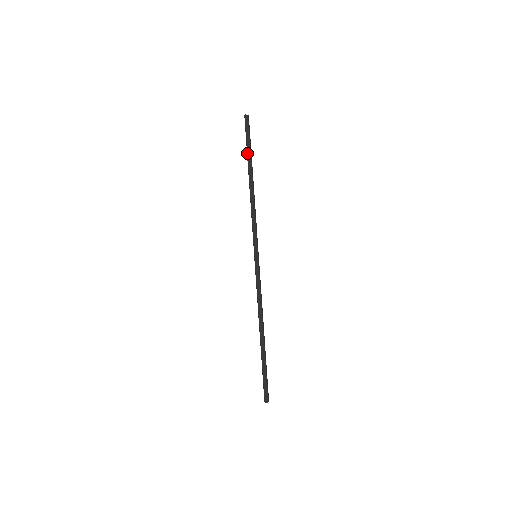
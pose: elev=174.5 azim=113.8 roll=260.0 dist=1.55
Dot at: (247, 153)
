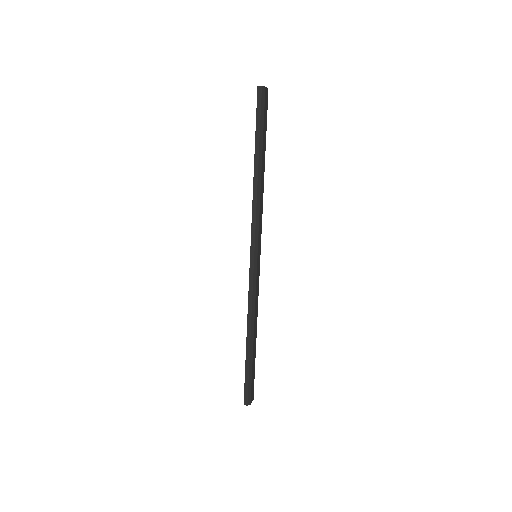
Dot at: (255, 136)
